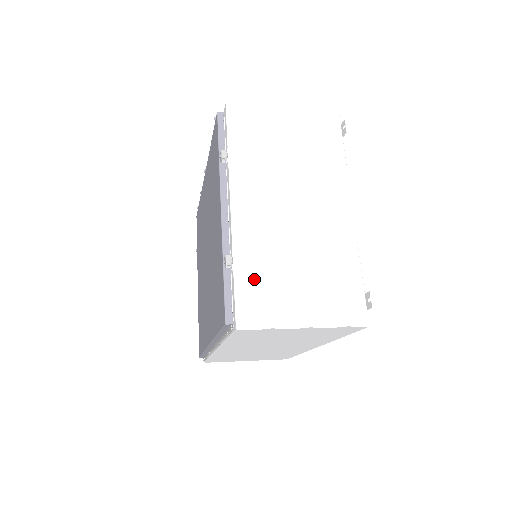
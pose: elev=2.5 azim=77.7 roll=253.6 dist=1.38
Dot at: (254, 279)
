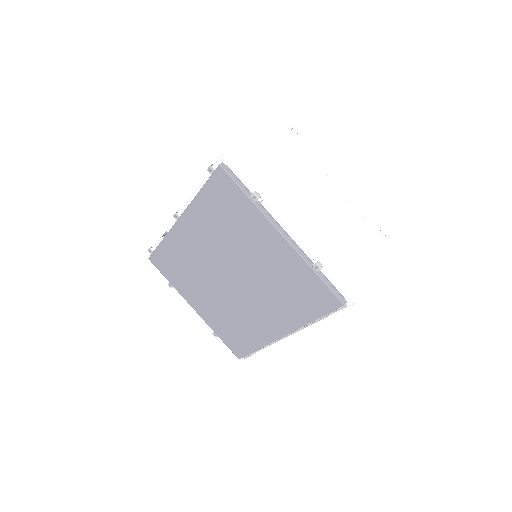
Dot at: (337, 266)
